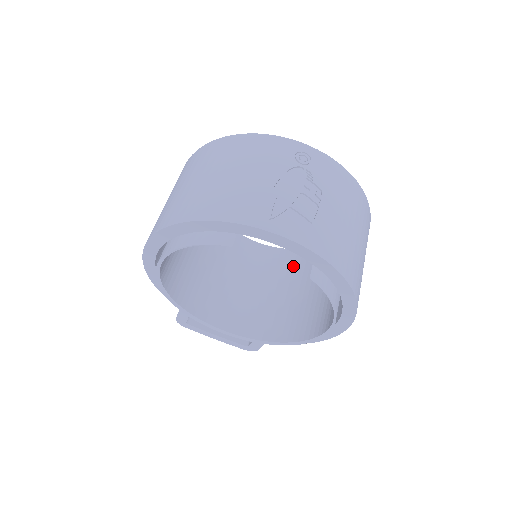
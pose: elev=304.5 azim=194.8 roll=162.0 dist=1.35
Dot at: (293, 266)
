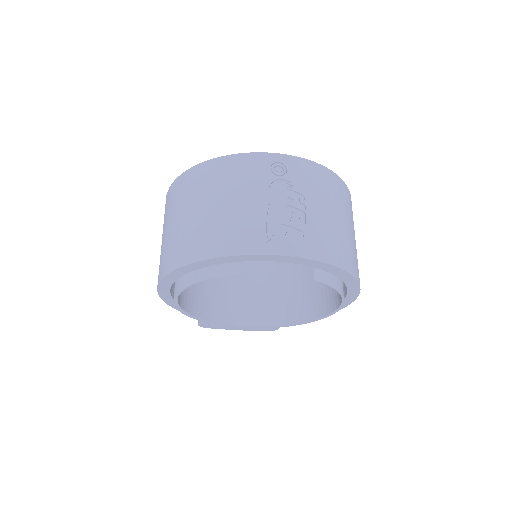
Dot at: occluded
